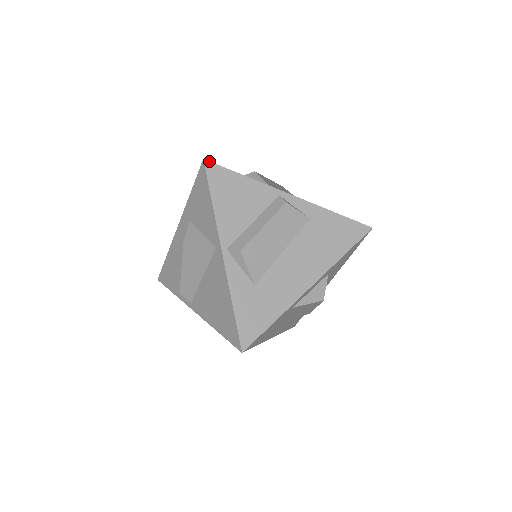
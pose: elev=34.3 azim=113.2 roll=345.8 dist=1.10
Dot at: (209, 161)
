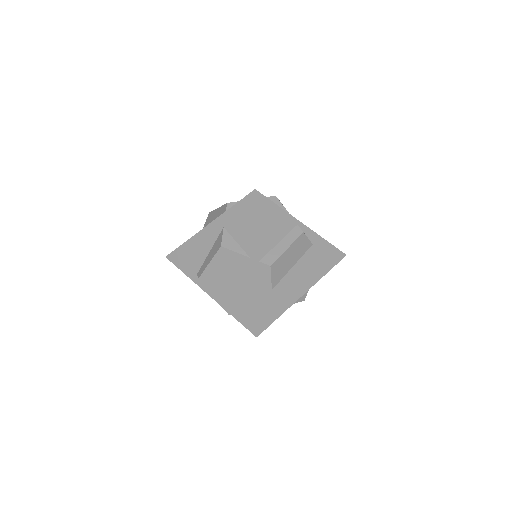
Dot at: (258, 191)
